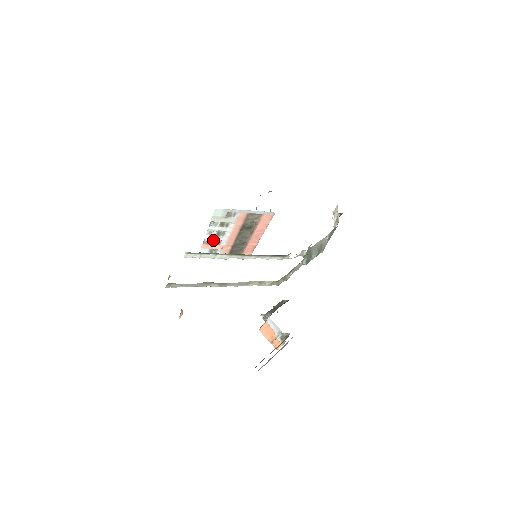
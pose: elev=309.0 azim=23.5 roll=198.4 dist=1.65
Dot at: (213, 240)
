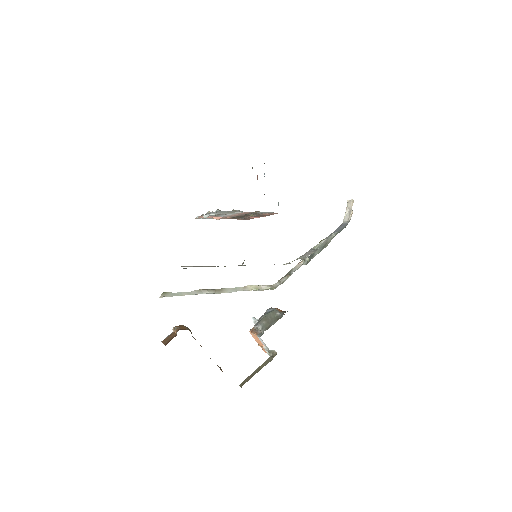
Dot at: occluded
